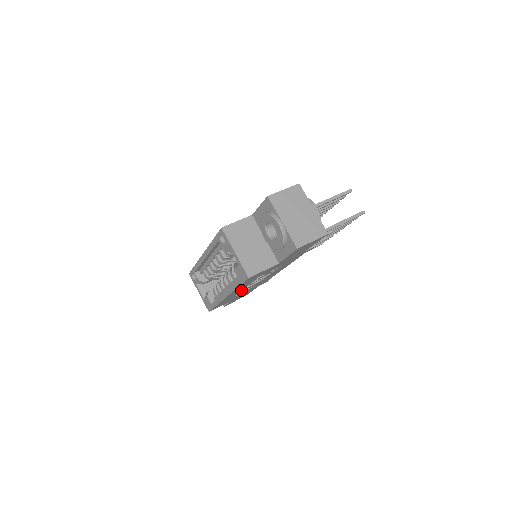
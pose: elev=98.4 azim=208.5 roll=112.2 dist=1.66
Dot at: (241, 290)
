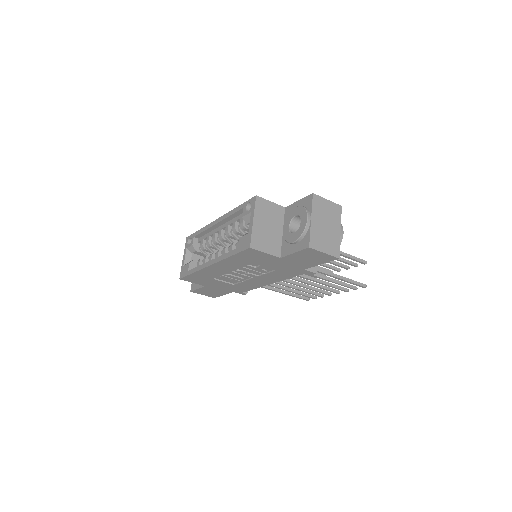
Dot at: (225, 272)
